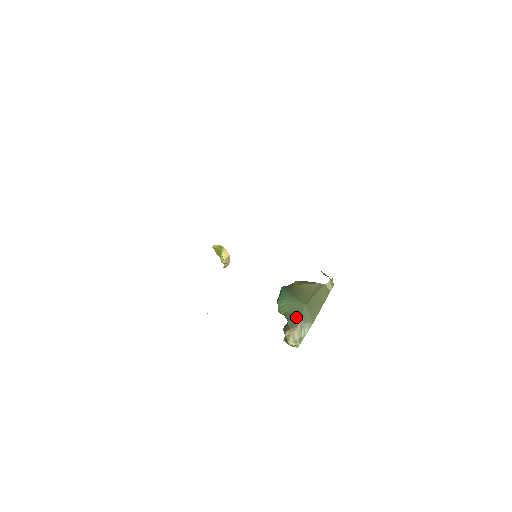
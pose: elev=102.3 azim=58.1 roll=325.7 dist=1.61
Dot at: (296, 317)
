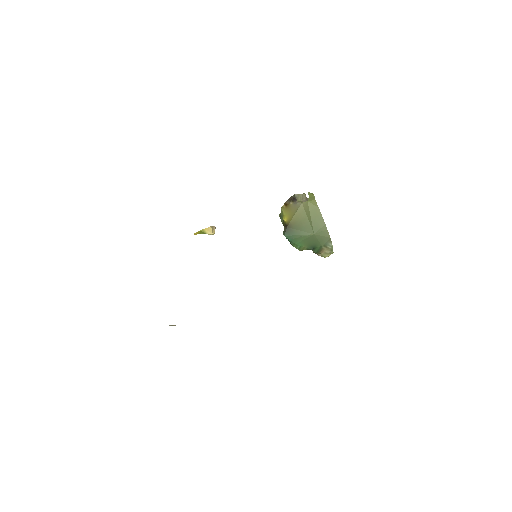
Dot at: (316, 246)
